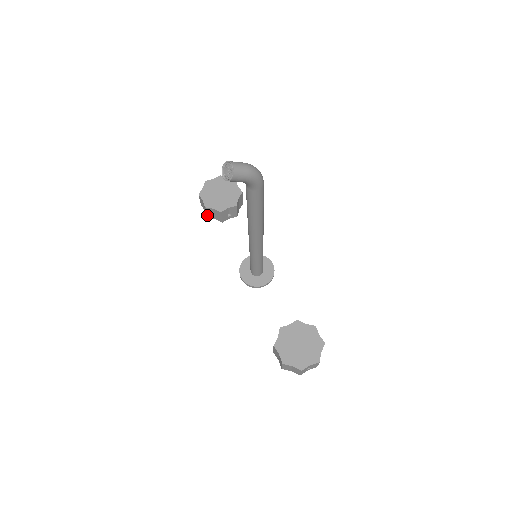
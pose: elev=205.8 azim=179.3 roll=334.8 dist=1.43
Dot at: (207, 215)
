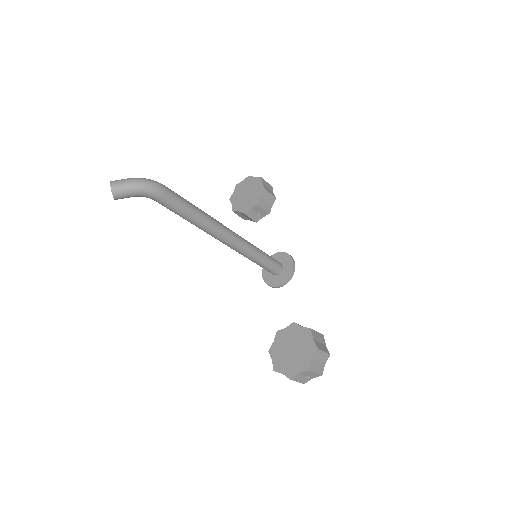
Dot at: (242, 218)
